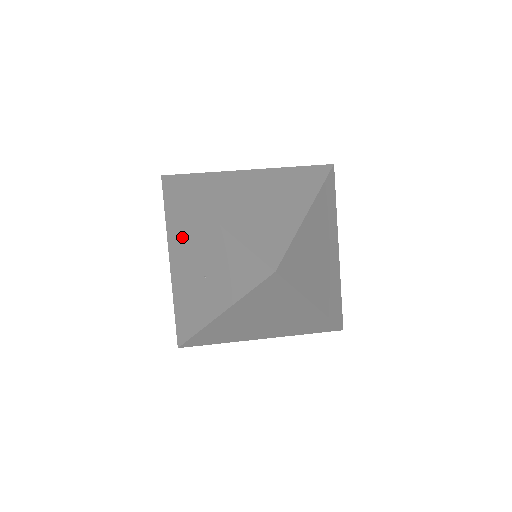
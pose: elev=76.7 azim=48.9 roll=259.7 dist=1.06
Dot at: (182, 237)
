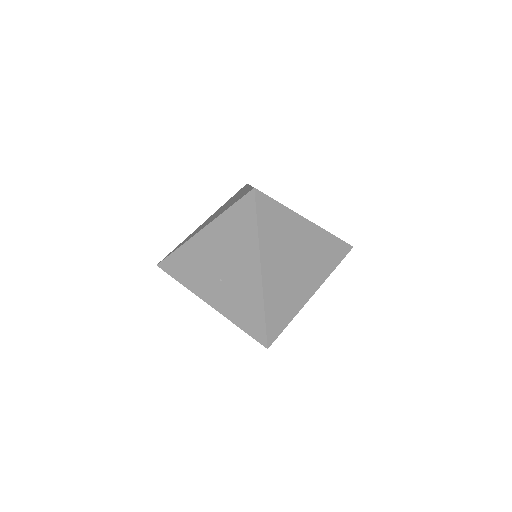
Dot at: (228, 240)
